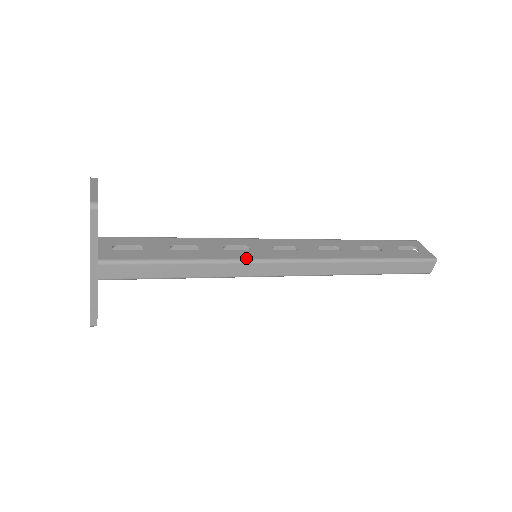
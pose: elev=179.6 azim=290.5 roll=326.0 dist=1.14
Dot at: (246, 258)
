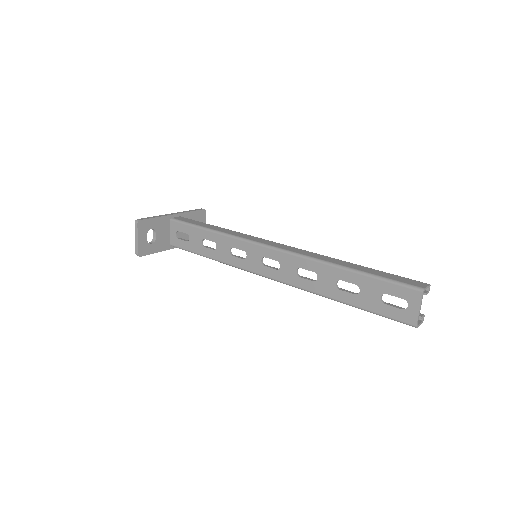
Dot at: (240, 267)
